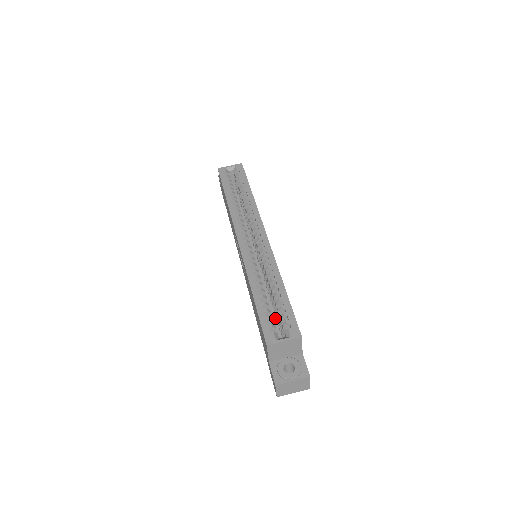
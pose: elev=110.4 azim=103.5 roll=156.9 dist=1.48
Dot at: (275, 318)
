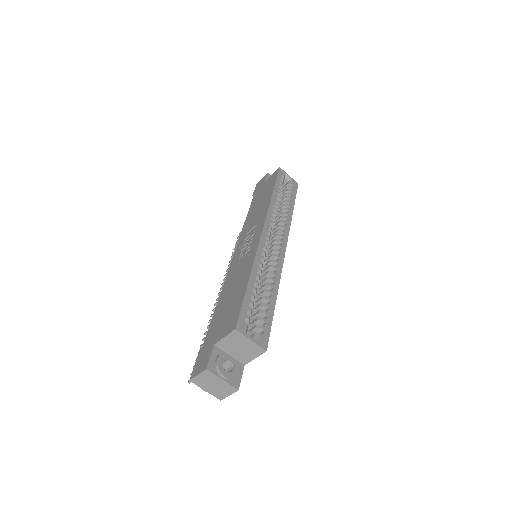
Dot at: occluded
